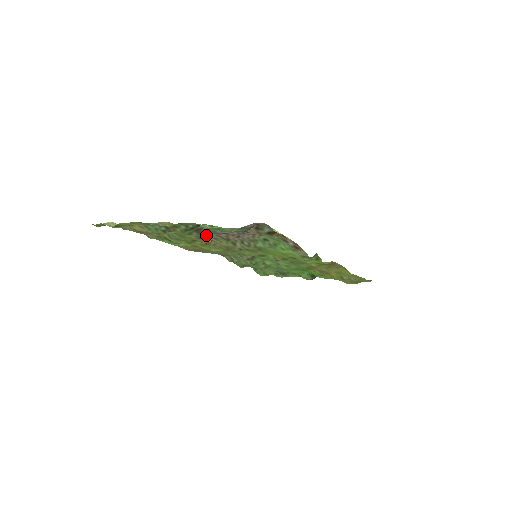
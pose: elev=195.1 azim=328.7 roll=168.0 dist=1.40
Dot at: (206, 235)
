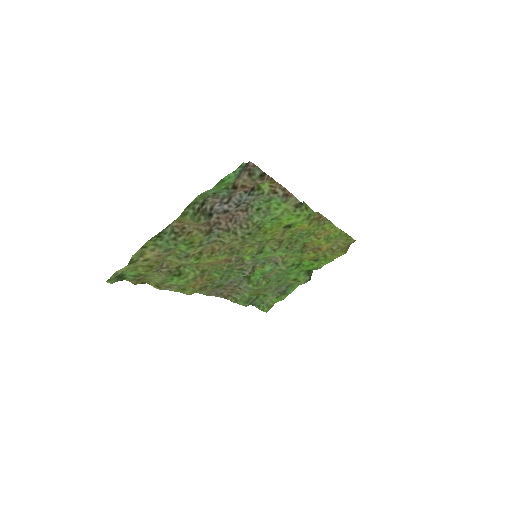
Dot at: (211, 218)
